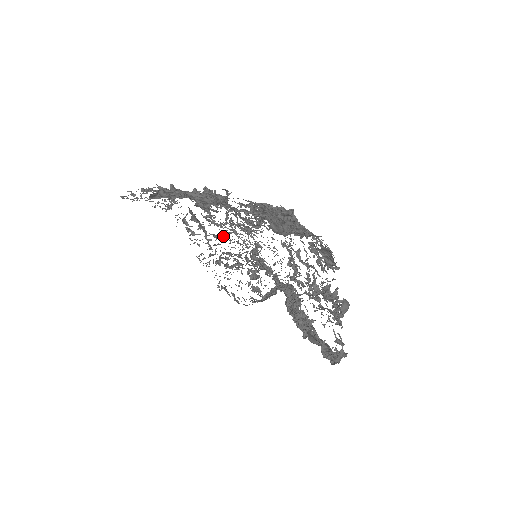
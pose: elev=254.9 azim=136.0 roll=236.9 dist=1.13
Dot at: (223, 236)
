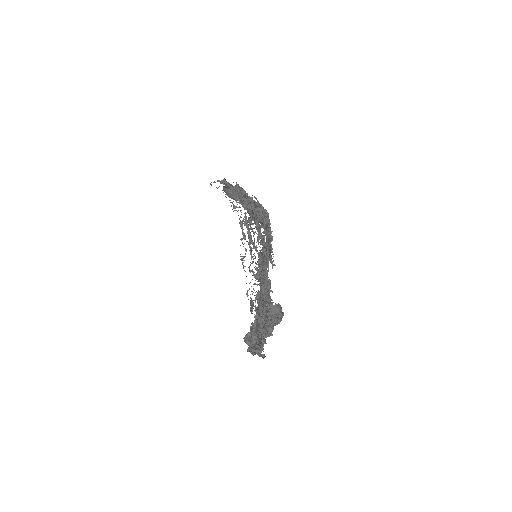
Dot at: occluded
